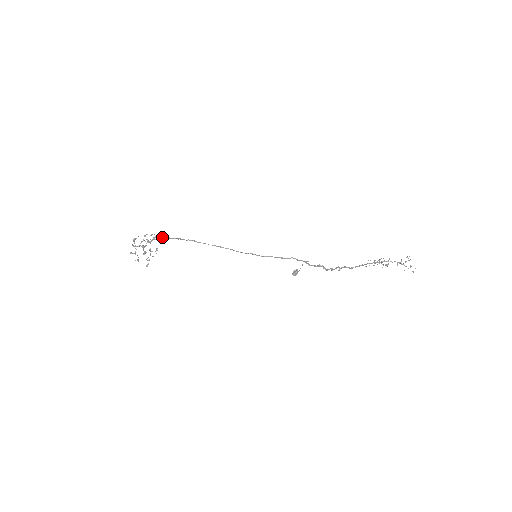
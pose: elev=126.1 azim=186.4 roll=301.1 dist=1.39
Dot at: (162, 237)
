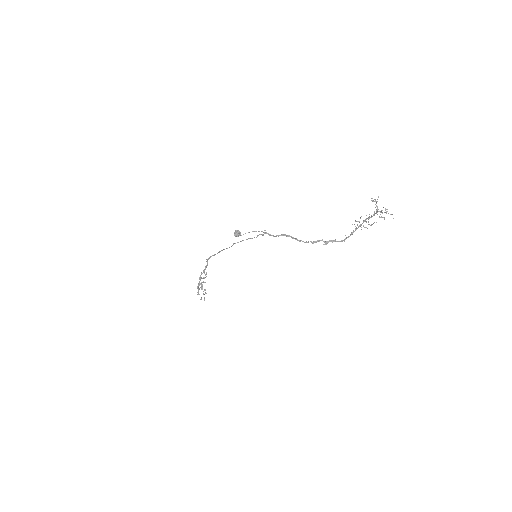
Dot at: (205, 269)
